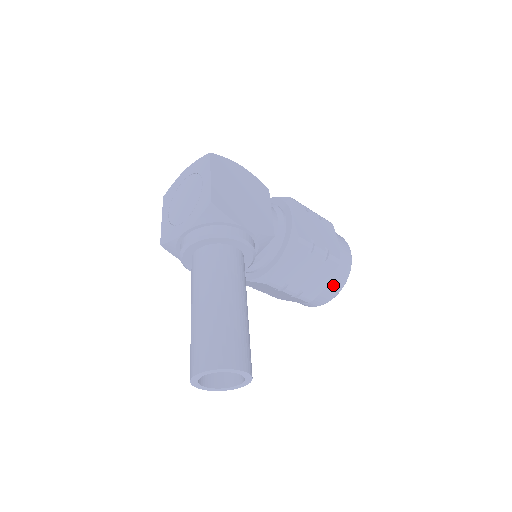
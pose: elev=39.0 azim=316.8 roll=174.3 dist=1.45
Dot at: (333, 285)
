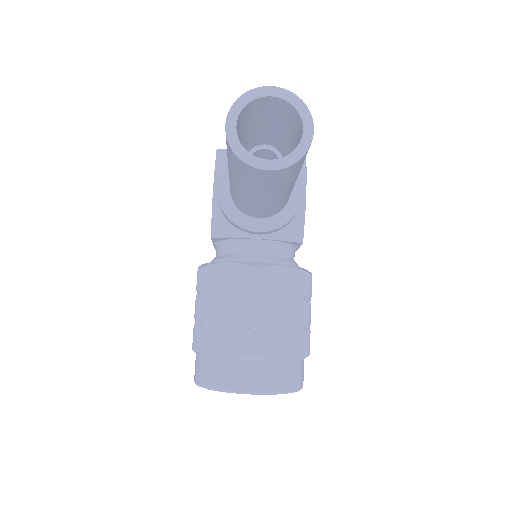
Dot at: (282, 372)
